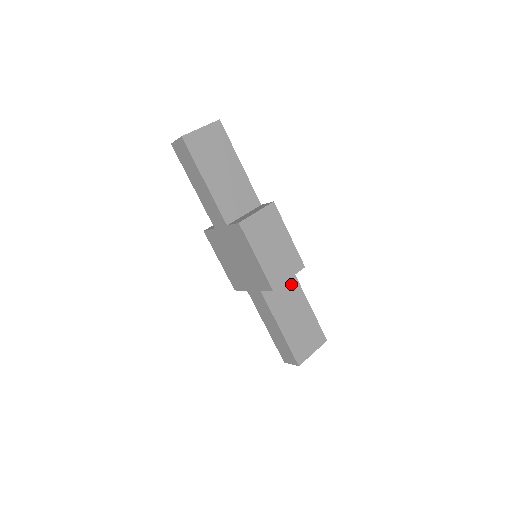
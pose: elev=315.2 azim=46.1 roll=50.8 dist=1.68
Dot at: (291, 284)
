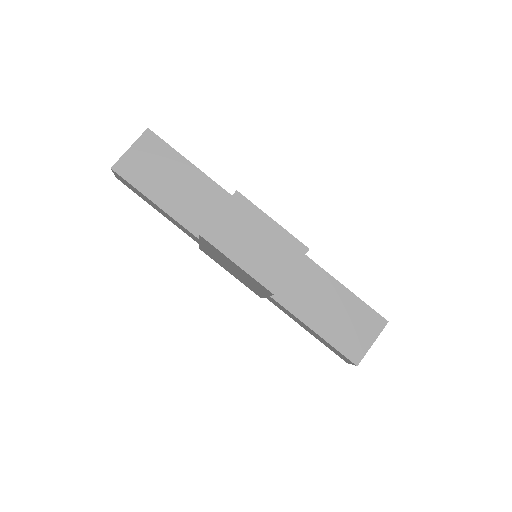
Dot at: (309, 272)
